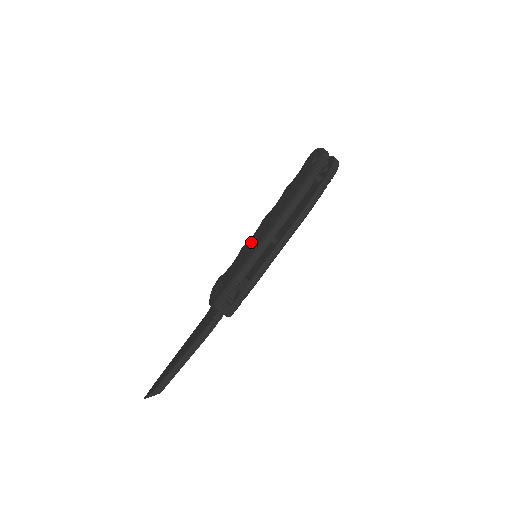
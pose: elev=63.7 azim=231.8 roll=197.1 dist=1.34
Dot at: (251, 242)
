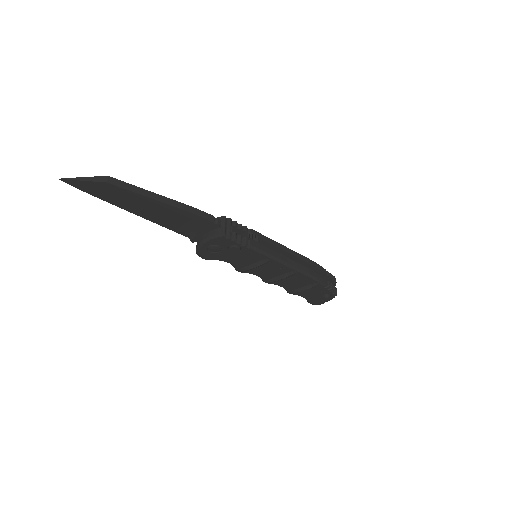
Dot at: occluded
